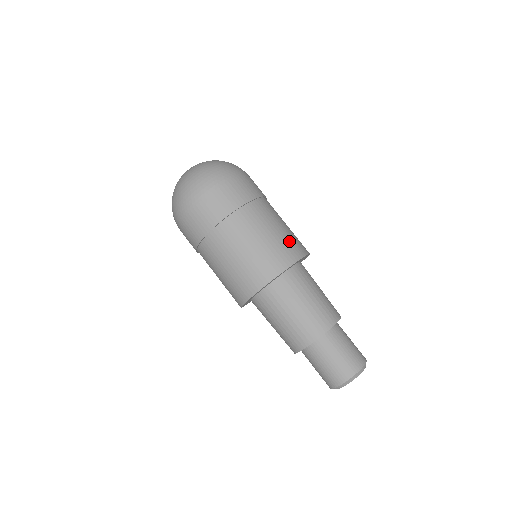
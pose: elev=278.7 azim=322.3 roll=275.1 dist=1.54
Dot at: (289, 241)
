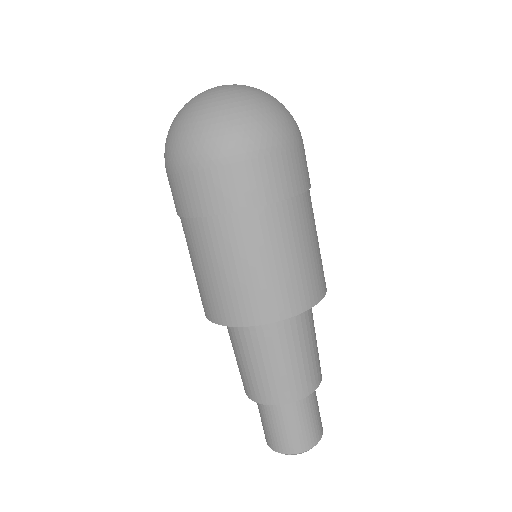
Dot at: (314, 273)
